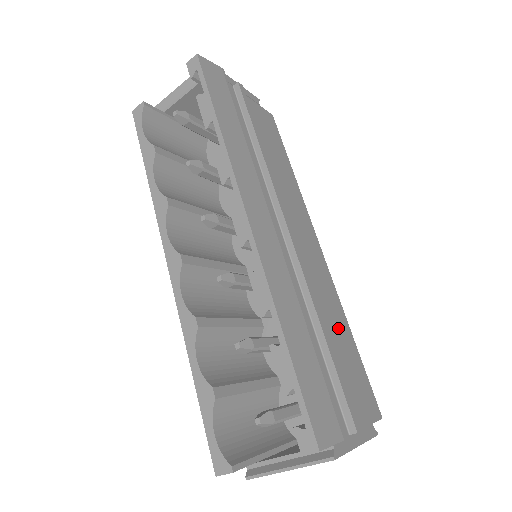
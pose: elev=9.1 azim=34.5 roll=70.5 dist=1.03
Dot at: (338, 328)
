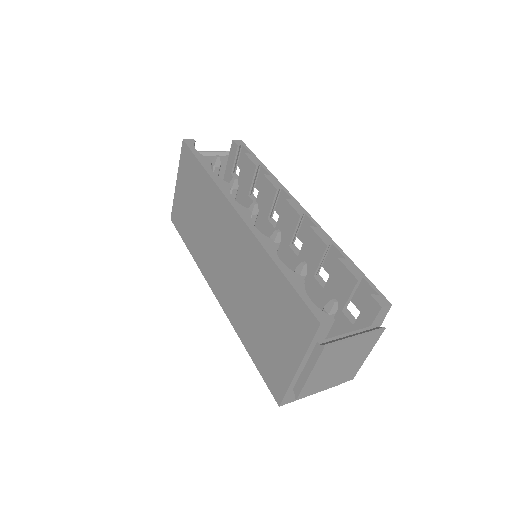
Dot at: occluded
